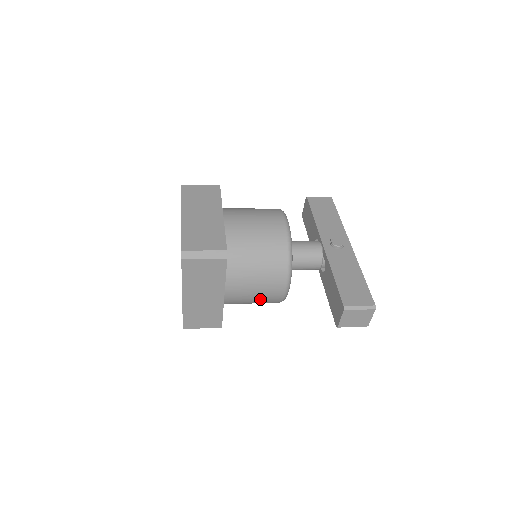
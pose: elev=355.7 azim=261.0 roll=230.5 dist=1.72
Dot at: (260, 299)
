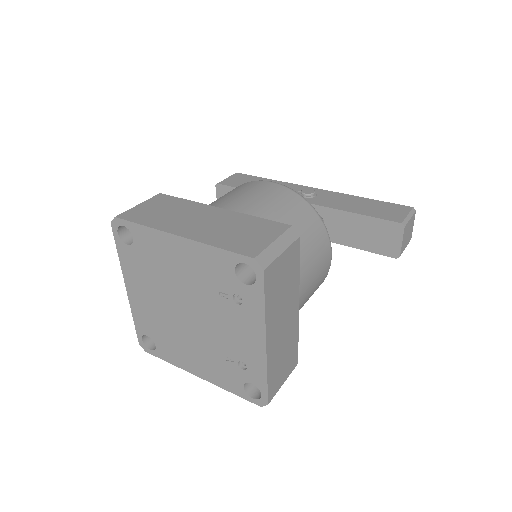
Dot at: (313, 291)
